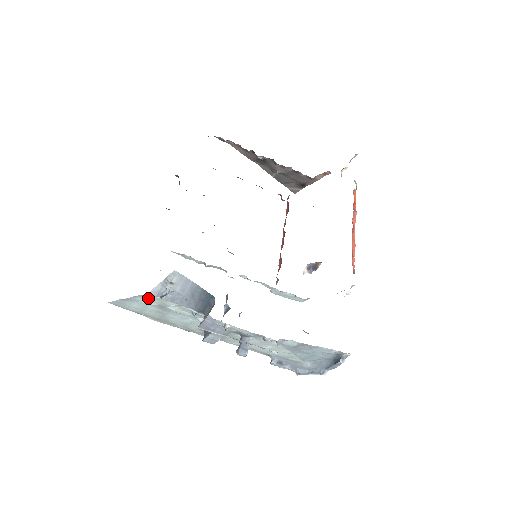
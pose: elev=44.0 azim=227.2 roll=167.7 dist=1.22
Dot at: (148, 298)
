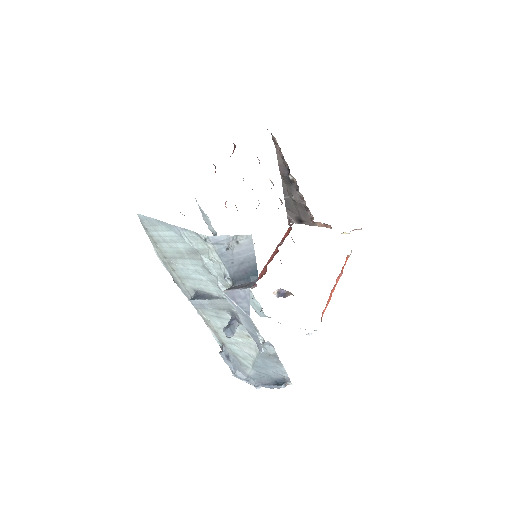
Dot at: (197, 238)
